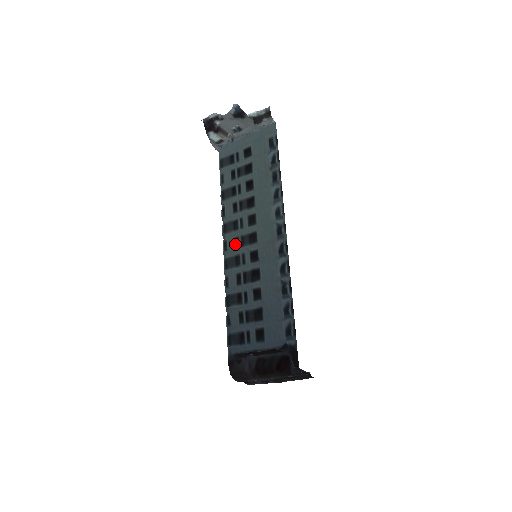
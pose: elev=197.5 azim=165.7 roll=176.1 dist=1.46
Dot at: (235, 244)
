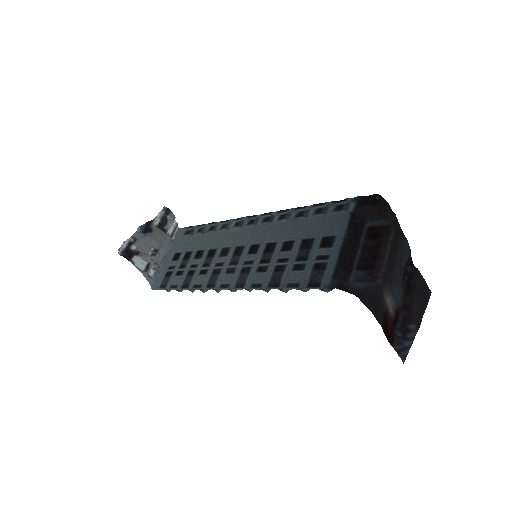
Dot at: (230, 273)
